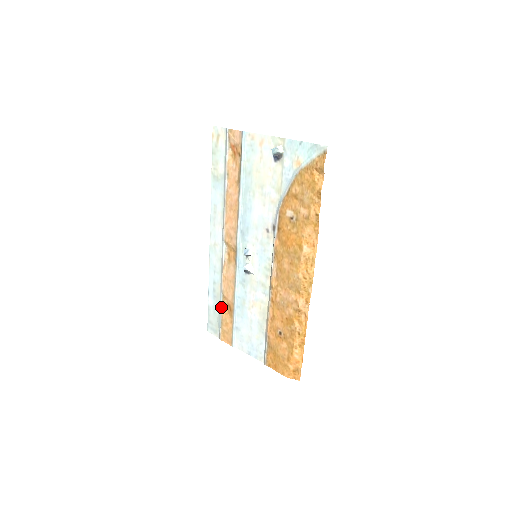
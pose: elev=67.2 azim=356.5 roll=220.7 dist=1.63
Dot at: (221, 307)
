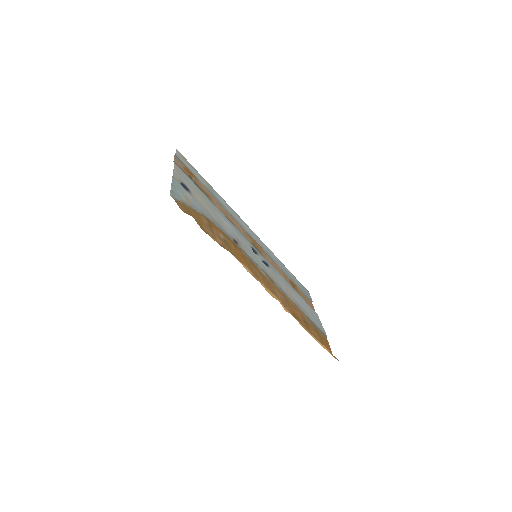
Dot at: occluded
